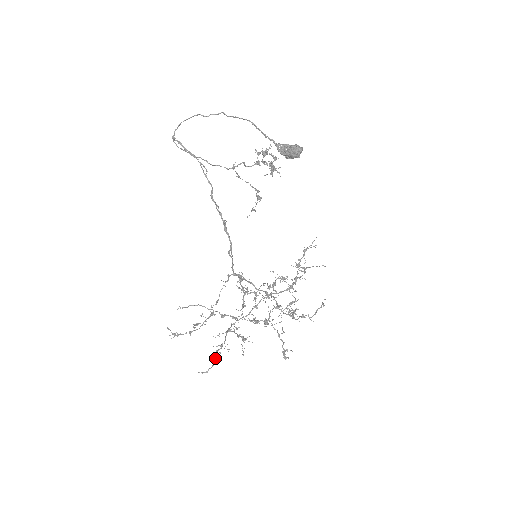
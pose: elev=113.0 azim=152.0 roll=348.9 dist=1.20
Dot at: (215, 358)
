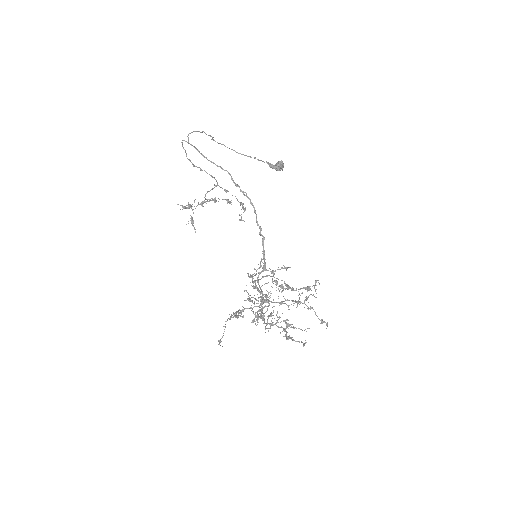
Dot at: (292, 339)
